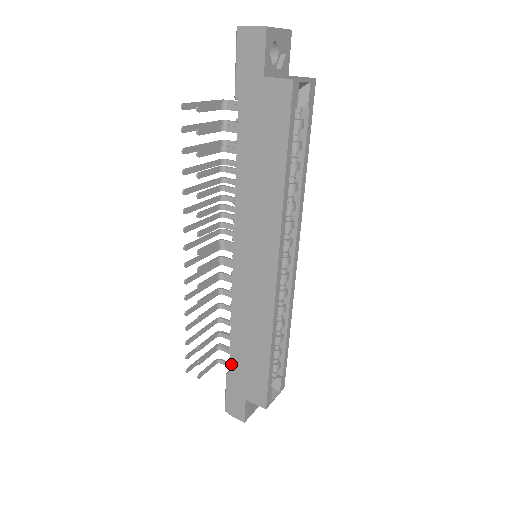
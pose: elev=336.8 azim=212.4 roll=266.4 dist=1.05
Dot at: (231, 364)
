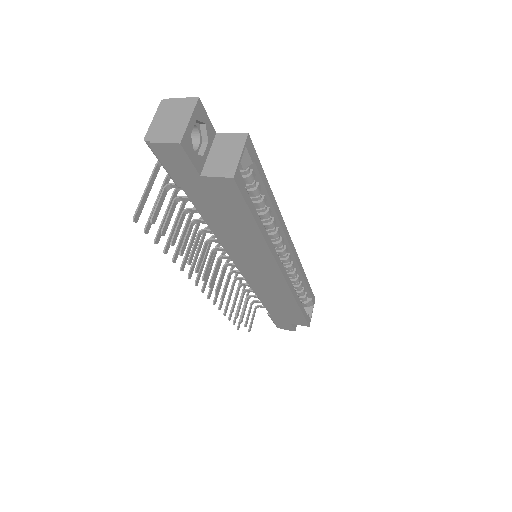
Dot at: (269, 312)
